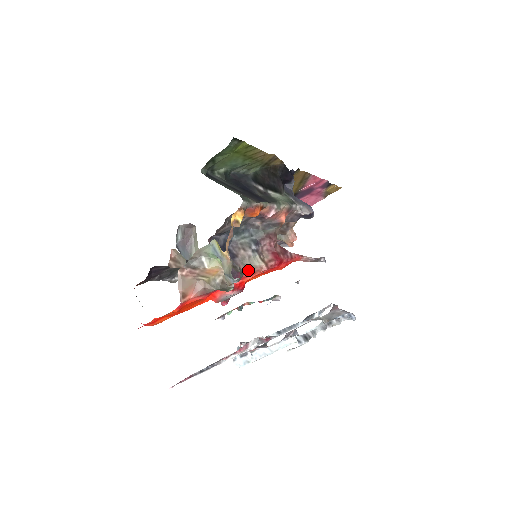
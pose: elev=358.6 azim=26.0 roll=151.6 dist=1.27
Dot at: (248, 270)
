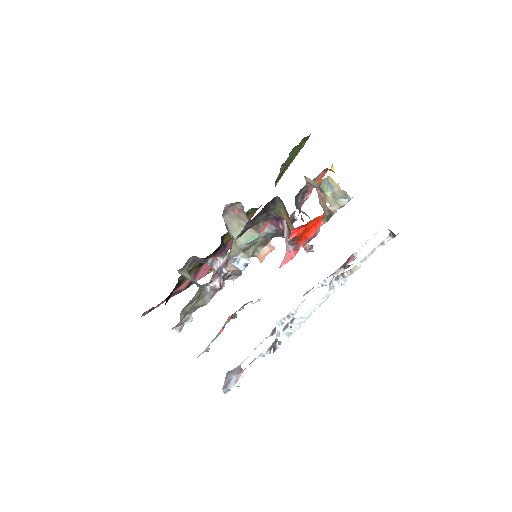
Dot at: occluded
